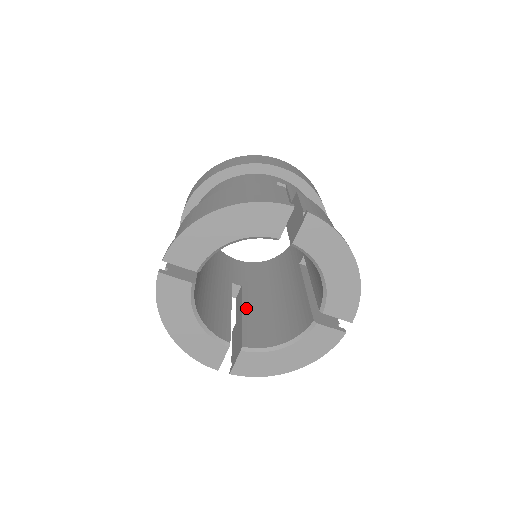
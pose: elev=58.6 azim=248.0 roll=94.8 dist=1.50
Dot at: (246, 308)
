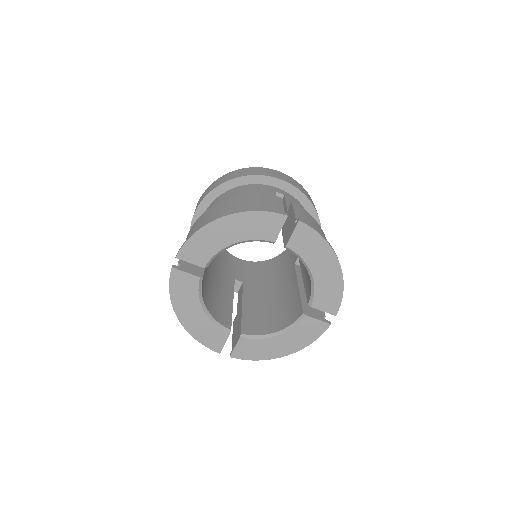
Dot at: (246, 301)
